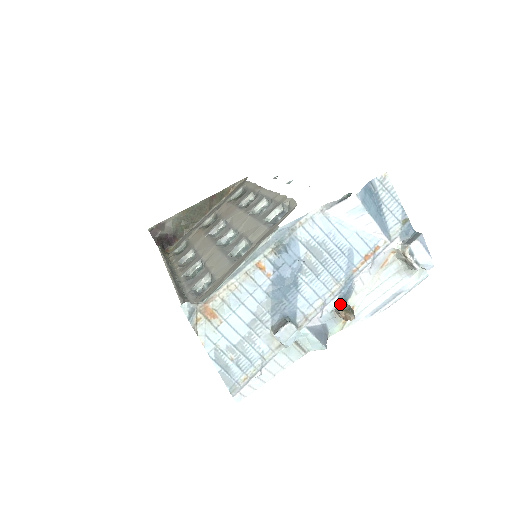
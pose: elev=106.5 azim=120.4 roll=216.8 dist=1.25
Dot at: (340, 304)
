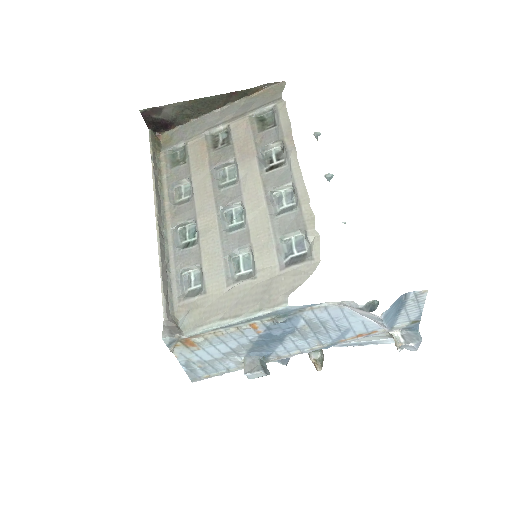
Dot at: (315, 351)
